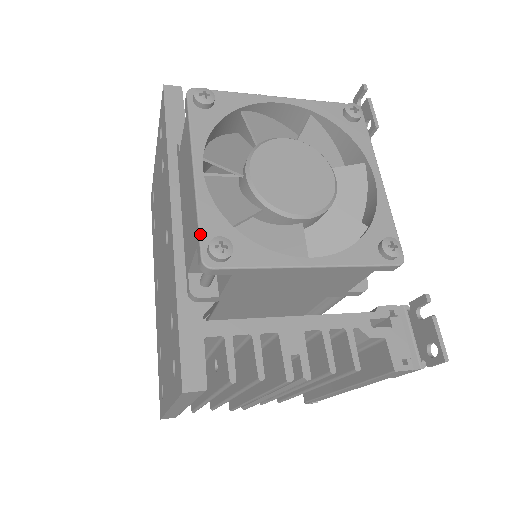
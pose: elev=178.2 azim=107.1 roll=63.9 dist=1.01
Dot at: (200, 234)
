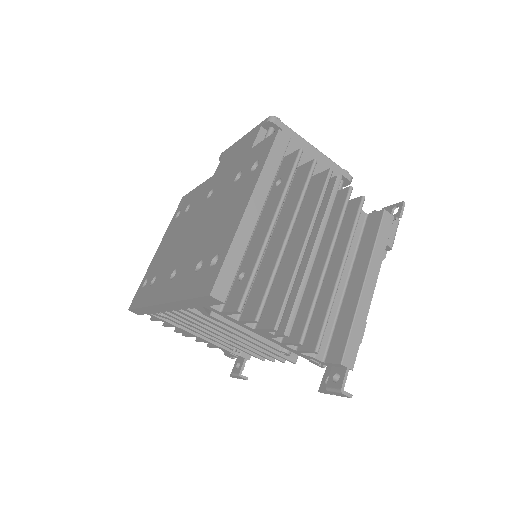
Dot at: (262, 122)
